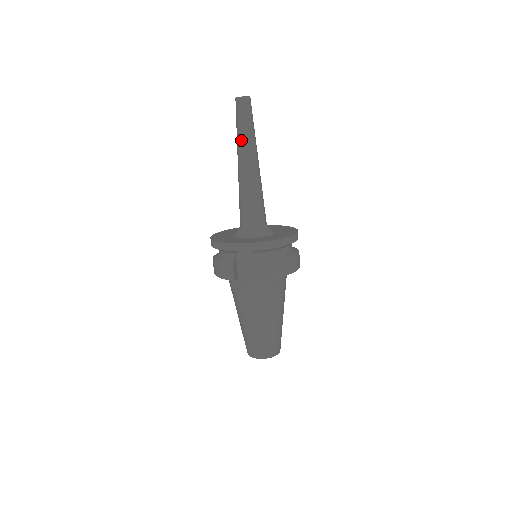
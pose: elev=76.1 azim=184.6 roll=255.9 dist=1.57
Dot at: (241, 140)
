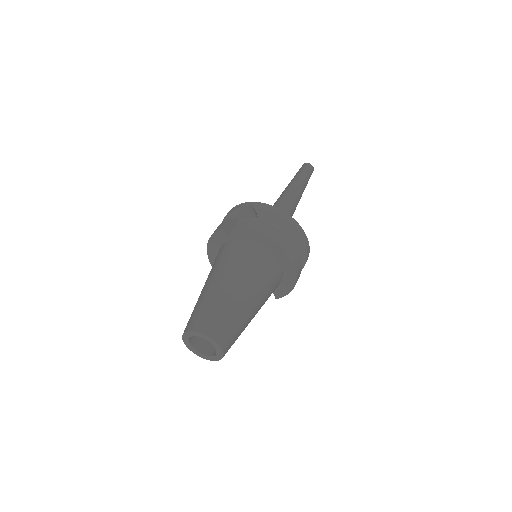
Dot at: (292, 180)
